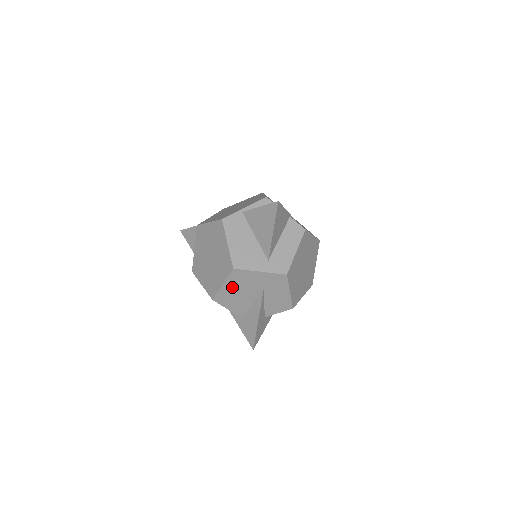
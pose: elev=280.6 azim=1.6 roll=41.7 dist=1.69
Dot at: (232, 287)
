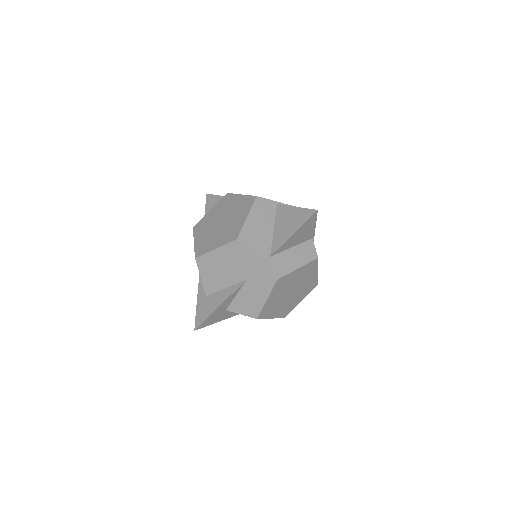
Dot at: (222, 257)
